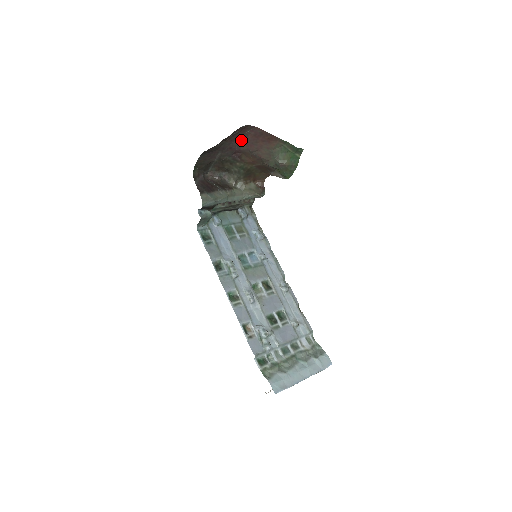
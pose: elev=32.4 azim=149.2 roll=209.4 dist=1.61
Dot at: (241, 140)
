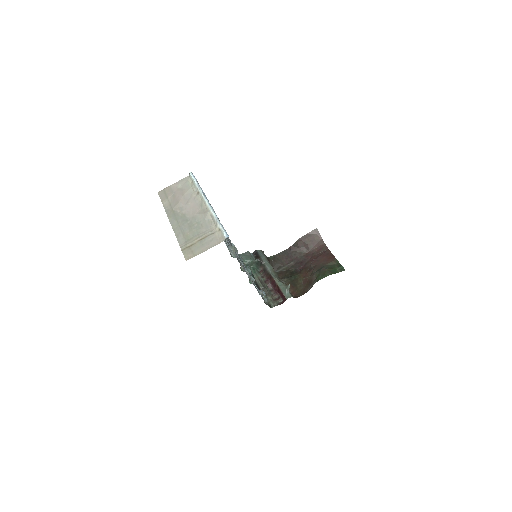
Dot at: (312, 259)
